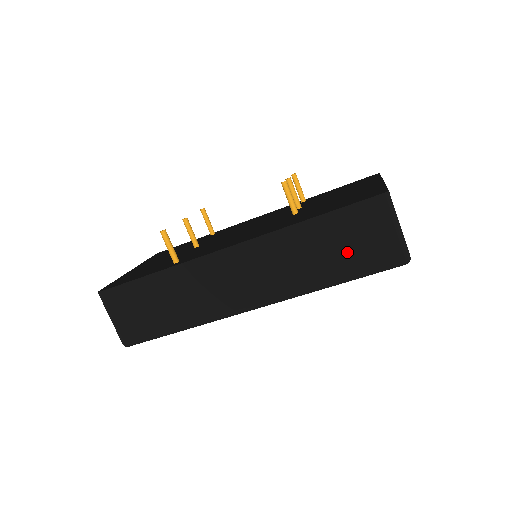
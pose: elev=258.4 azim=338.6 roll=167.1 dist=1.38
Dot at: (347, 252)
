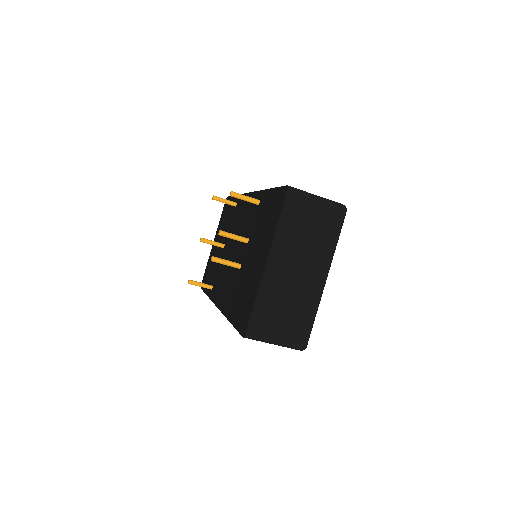
Dot at: occluded
